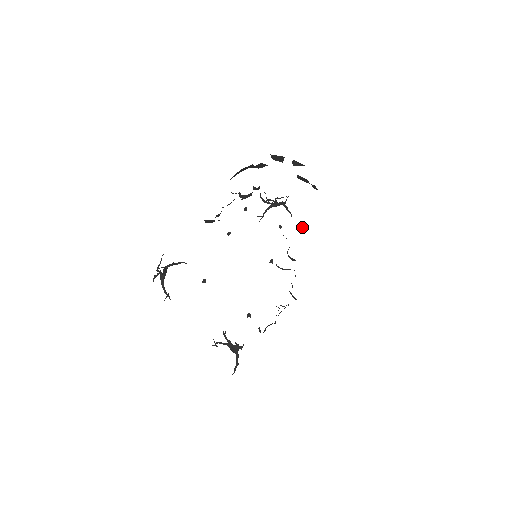
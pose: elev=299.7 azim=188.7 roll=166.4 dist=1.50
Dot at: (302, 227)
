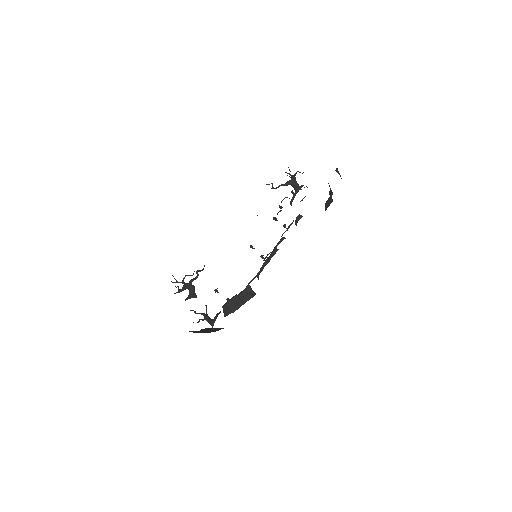
Dot at: occluded
